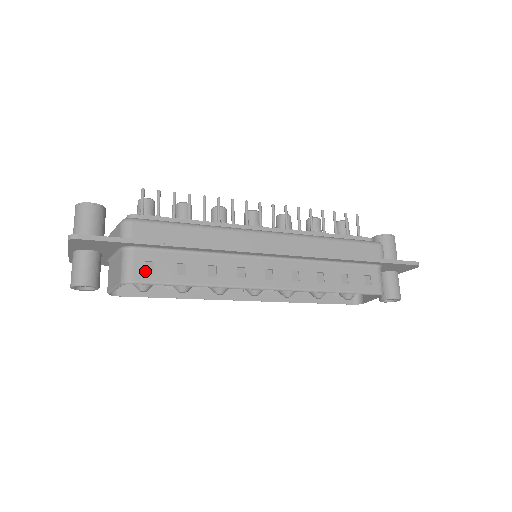
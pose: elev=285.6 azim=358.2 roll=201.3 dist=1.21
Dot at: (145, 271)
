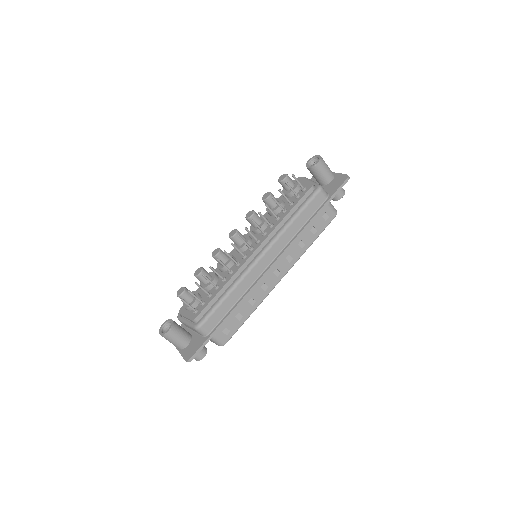
Dot at: (226, 335)
